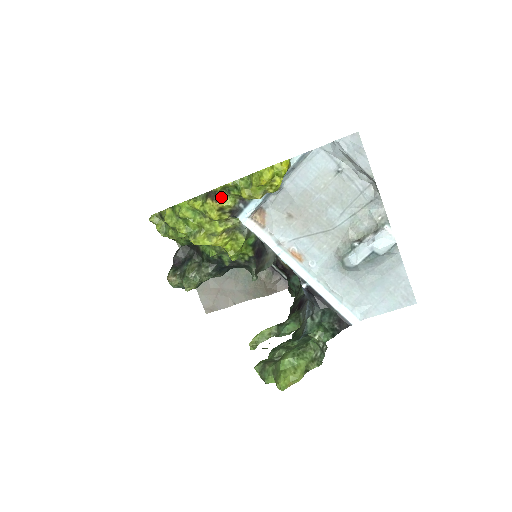
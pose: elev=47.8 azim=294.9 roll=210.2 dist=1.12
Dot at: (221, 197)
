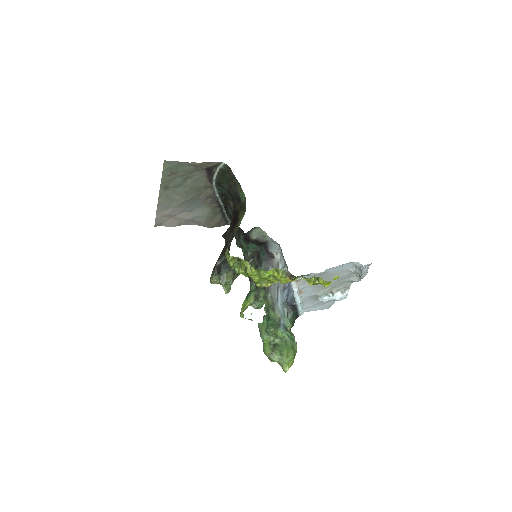
Dot at: (295, 278)
